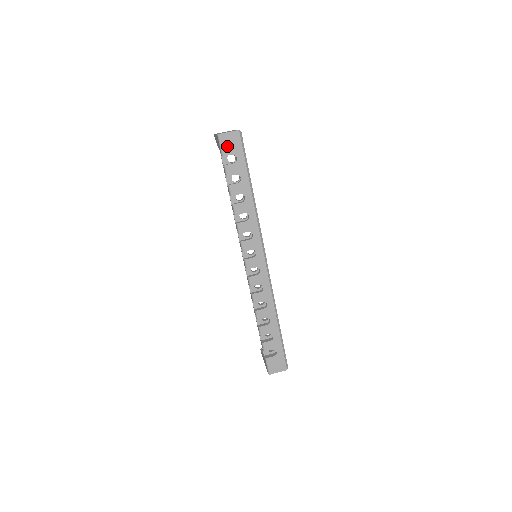
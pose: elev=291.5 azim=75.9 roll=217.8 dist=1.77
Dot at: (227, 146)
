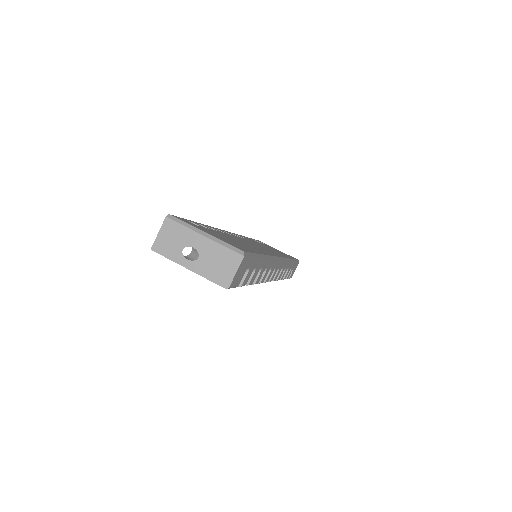
Dot at: (238, 279)
